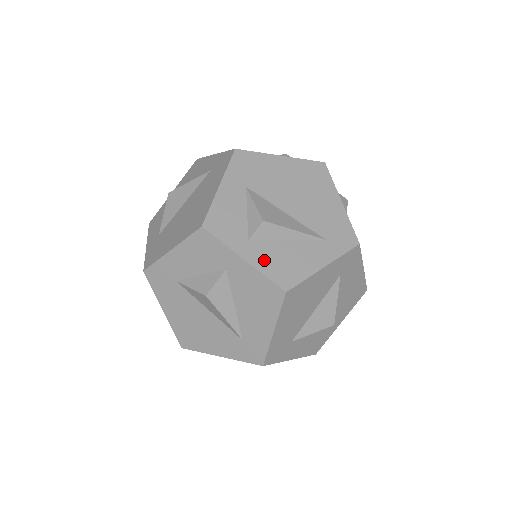
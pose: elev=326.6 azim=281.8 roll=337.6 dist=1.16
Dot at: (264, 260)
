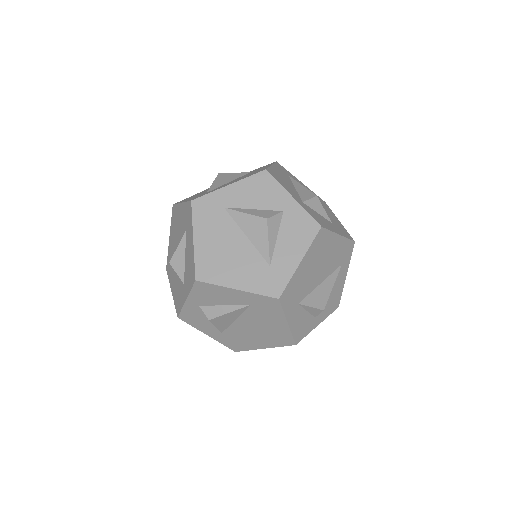
Dot at: (325, 313)
